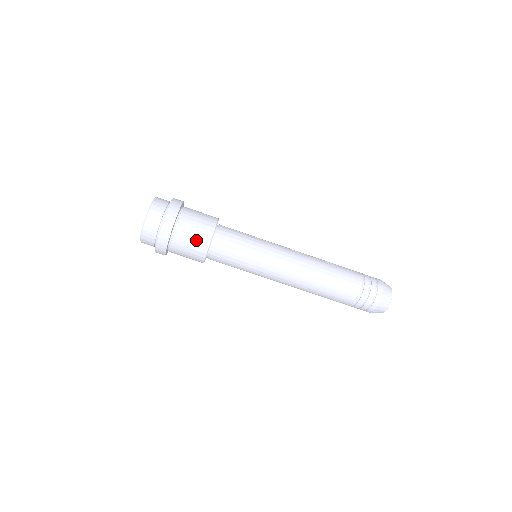
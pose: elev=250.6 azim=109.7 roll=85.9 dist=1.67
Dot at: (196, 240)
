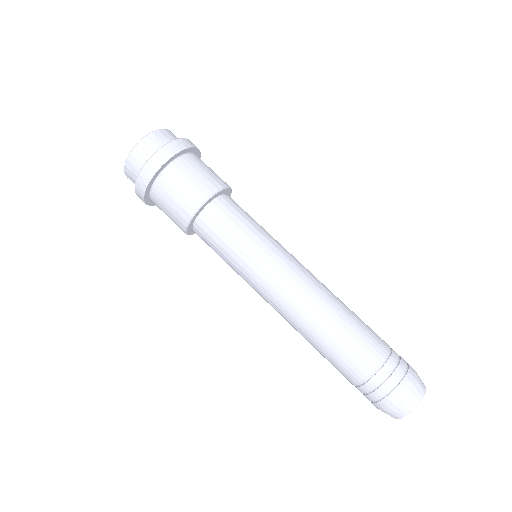
Dot at: (198, 182)
